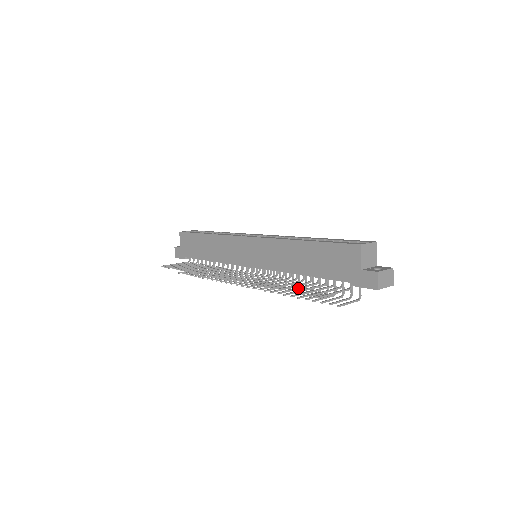
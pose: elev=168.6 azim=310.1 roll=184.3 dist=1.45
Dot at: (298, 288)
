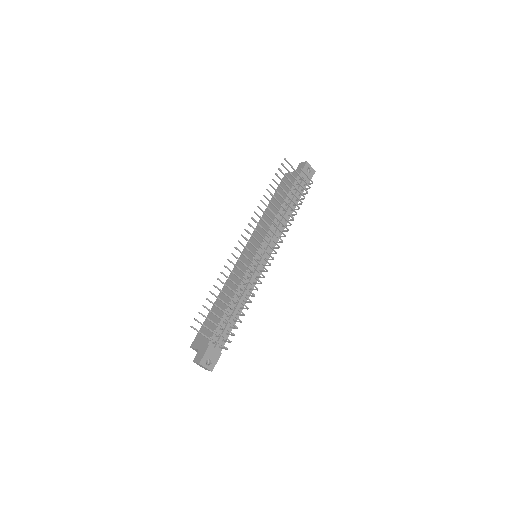
Dot at: (279, 186)
